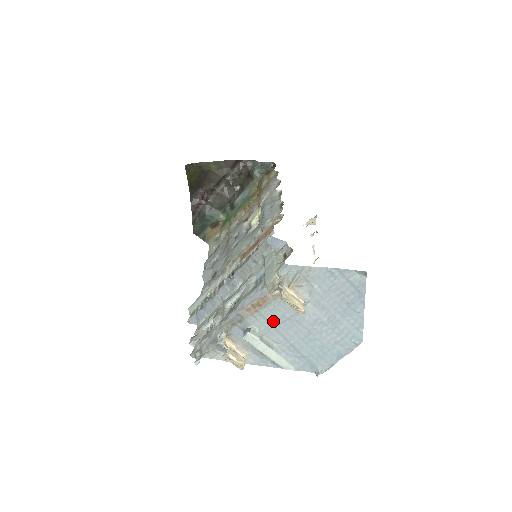
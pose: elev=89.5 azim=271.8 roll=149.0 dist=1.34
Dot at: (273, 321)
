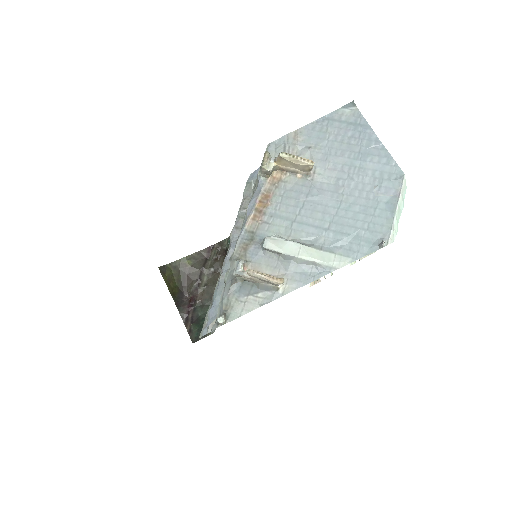
Dot at: (290, 214)
